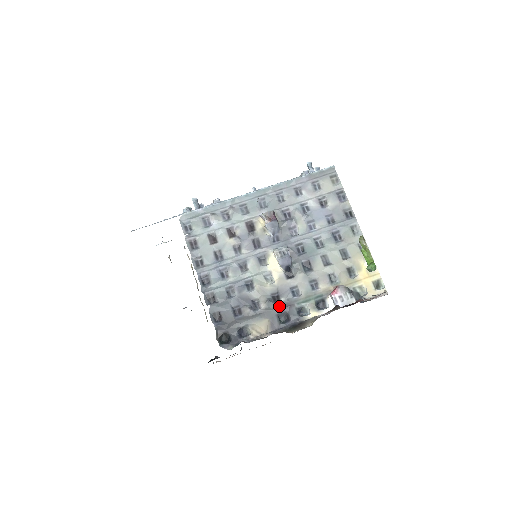
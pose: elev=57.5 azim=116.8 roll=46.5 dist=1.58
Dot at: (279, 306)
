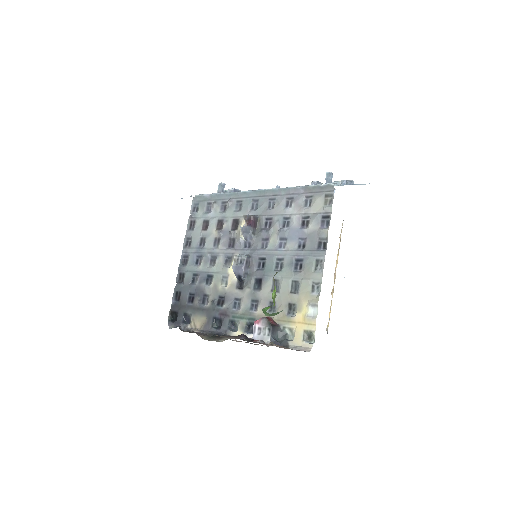
Dot at: (219, 310)
